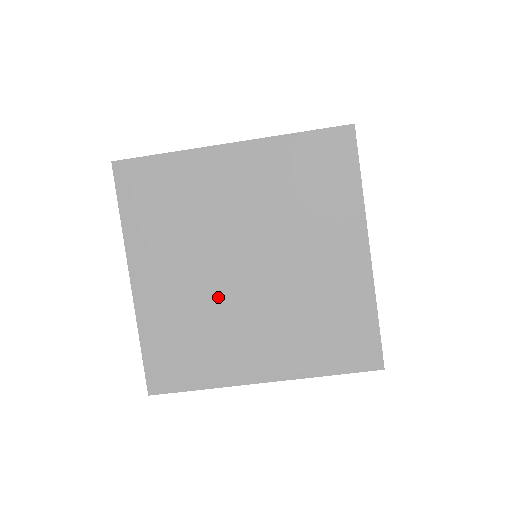
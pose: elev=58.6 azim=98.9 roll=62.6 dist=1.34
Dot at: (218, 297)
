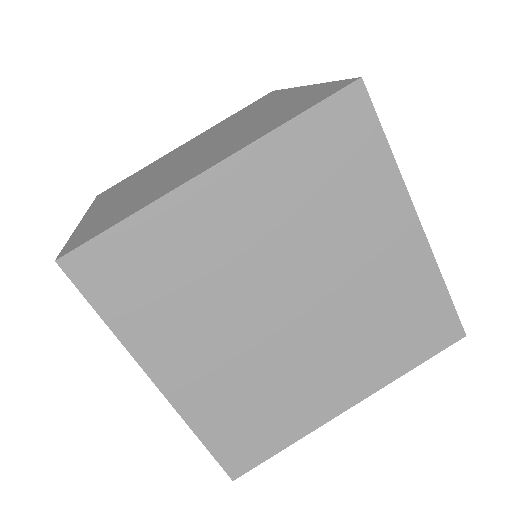
Dot at: (269, 352)
